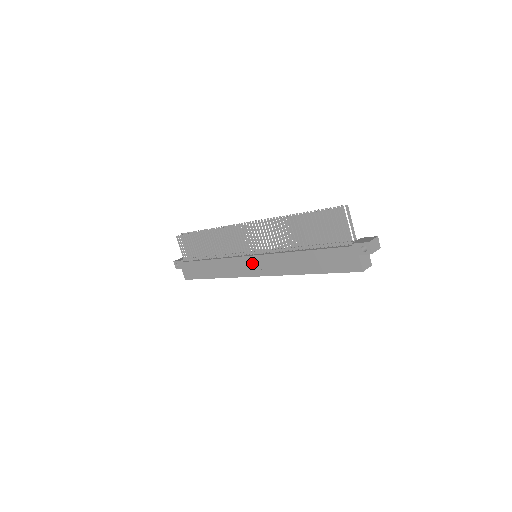
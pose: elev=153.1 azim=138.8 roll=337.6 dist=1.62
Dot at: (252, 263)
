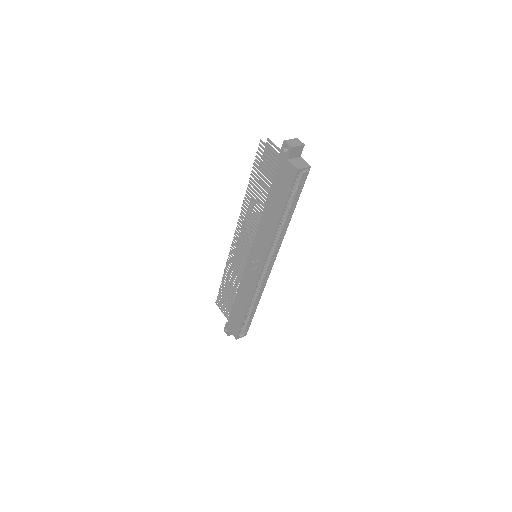
Dot at: (253, 261)
